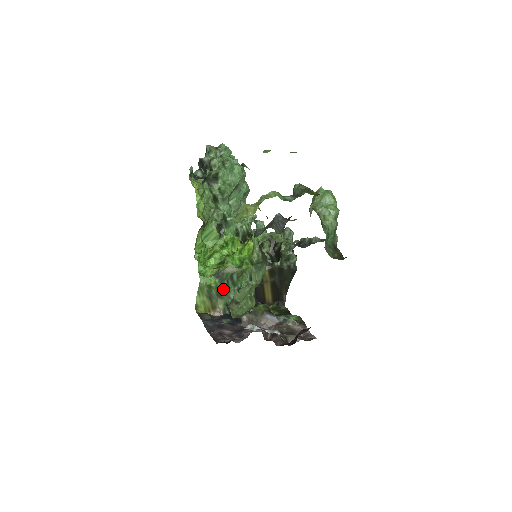
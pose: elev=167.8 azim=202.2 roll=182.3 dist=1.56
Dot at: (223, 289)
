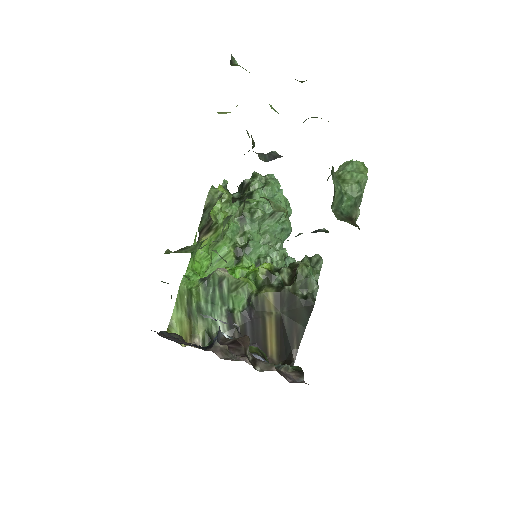
Dot at: (206, 302)
